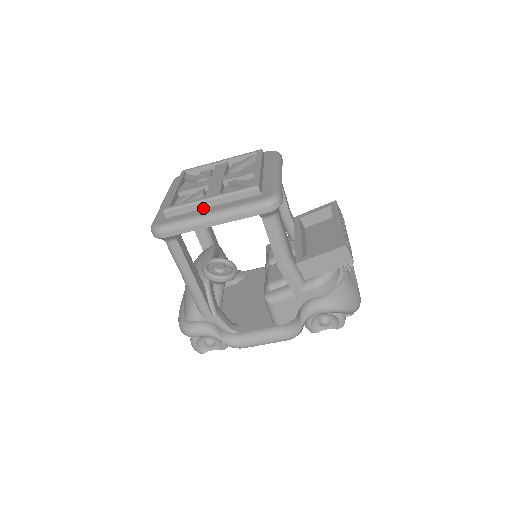
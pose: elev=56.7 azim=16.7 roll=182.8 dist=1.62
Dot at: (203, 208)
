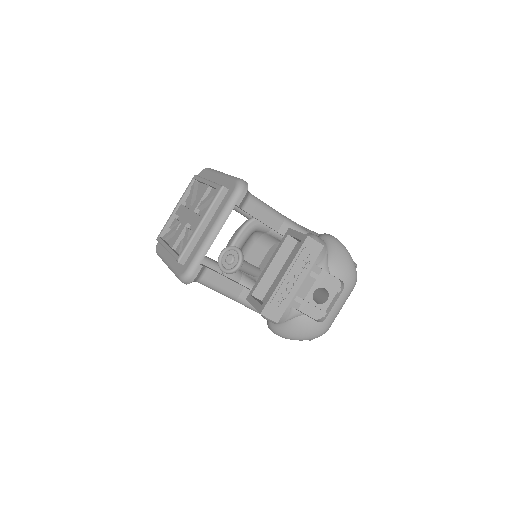
Dot at: occluded
